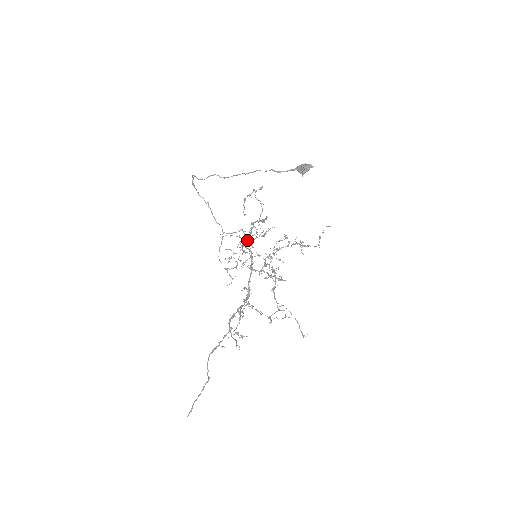
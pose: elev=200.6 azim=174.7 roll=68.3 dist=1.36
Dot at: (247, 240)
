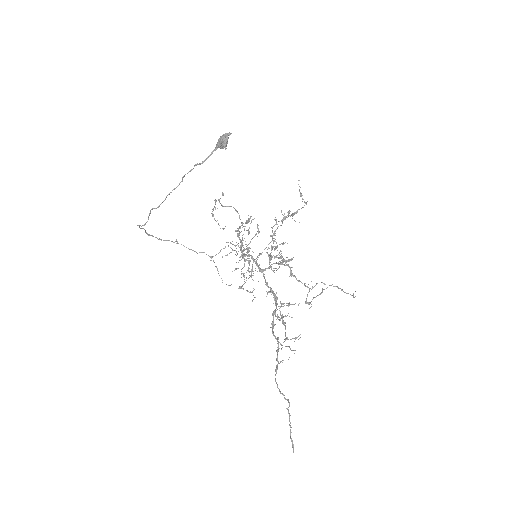
Dot at: (240, 248)
